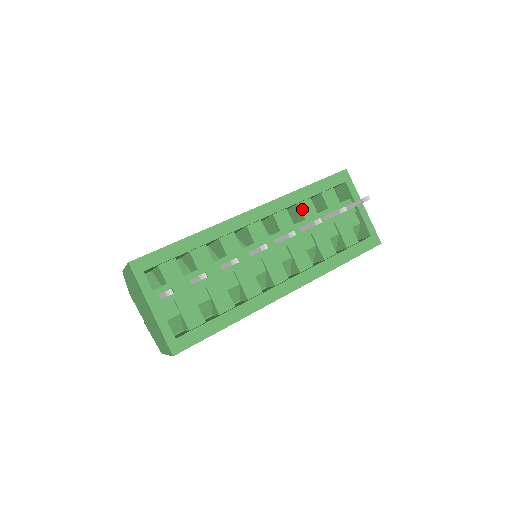
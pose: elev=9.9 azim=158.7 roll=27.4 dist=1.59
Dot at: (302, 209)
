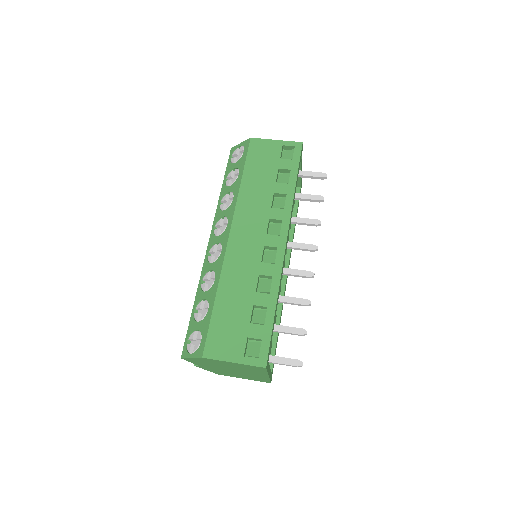
Dot at: occluded
